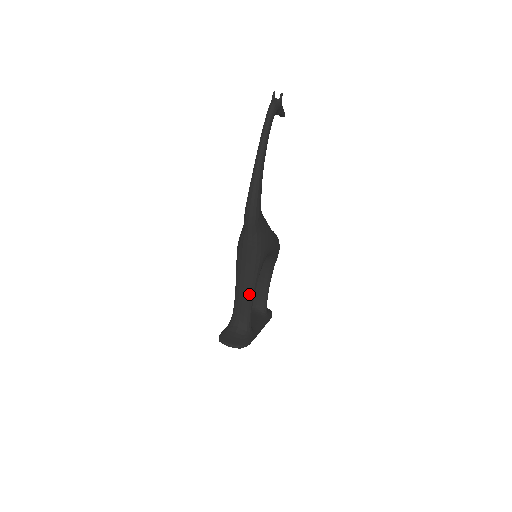
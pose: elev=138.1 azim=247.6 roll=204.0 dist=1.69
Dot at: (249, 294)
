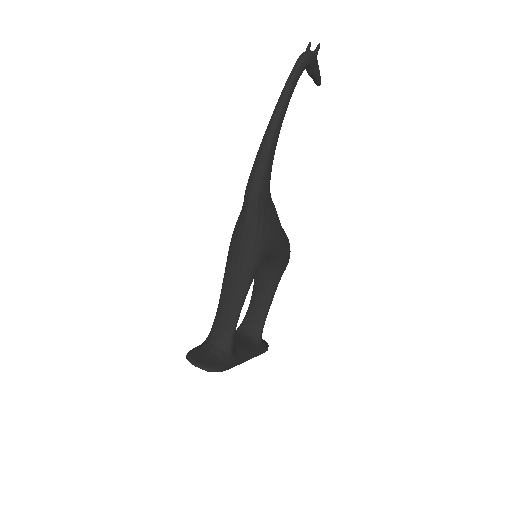
Dot at: (236, 301)
